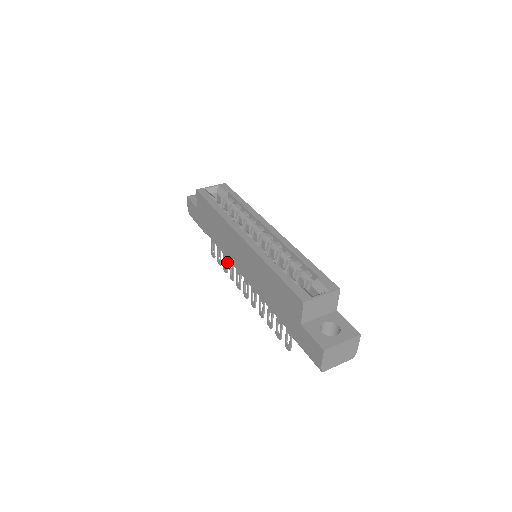
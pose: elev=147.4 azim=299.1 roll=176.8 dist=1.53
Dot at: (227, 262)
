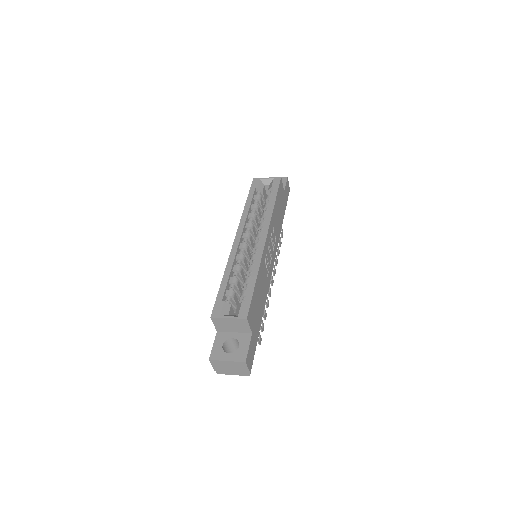
Dot at: occluded
